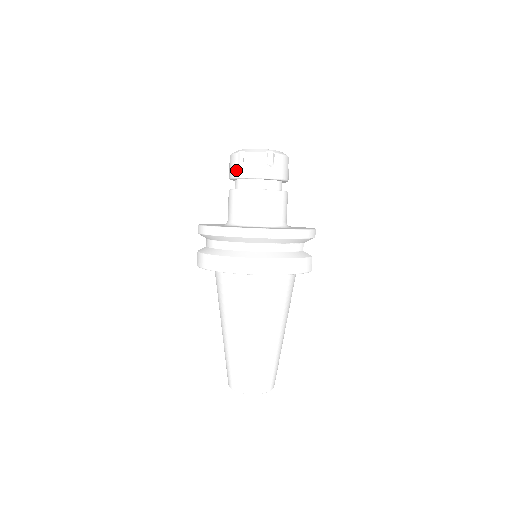
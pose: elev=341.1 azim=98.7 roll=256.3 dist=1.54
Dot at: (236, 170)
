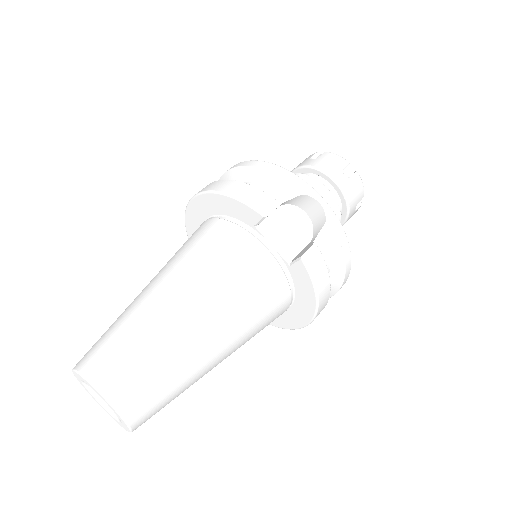
Dot at: occluded
